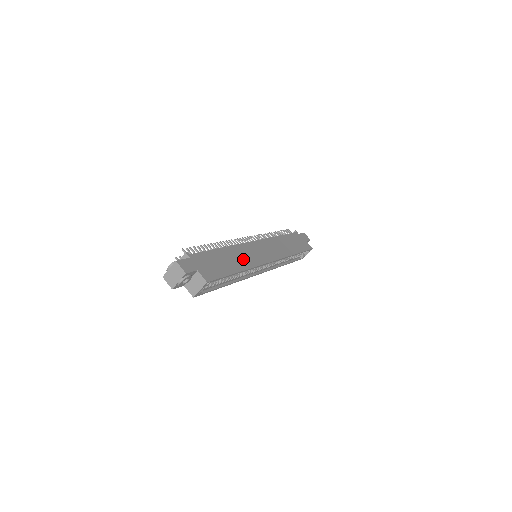
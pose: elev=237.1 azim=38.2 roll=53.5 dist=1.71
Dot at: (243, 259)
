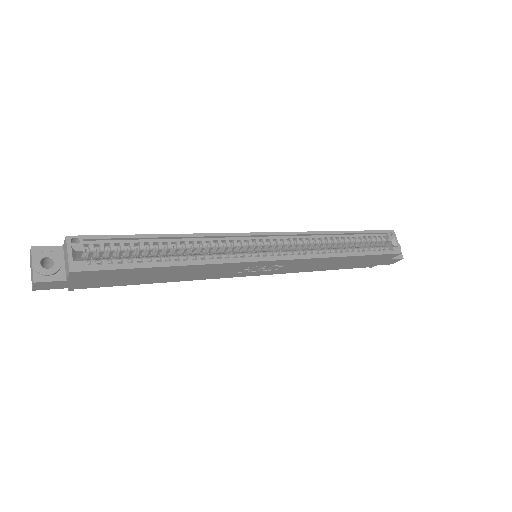
Dot at: occluded
